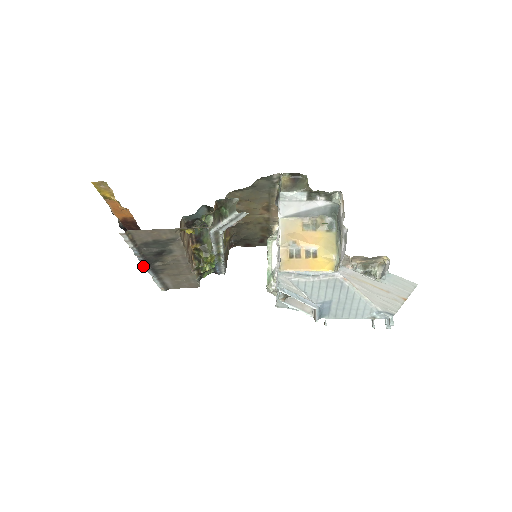
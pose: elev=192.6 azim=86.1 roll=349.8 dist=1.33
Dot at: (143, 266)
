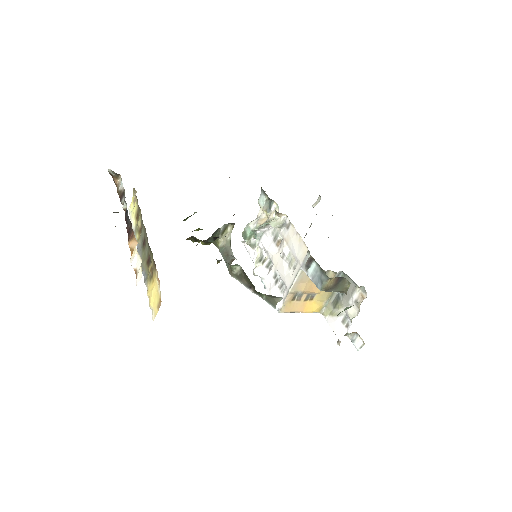
Dot at: occluded
